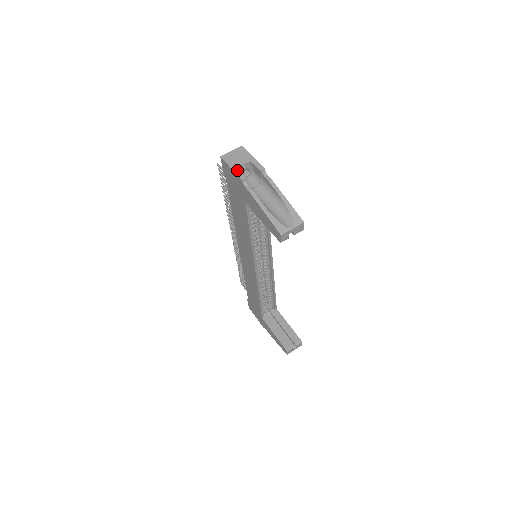
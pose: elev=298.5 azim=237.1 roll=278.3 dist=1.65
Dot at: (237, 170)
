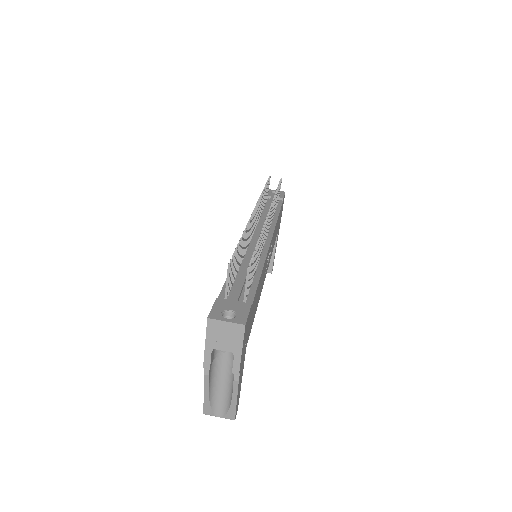
Dot at: (209, 352)
